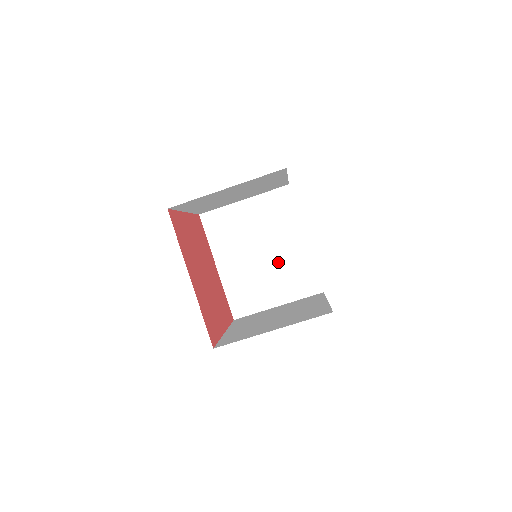
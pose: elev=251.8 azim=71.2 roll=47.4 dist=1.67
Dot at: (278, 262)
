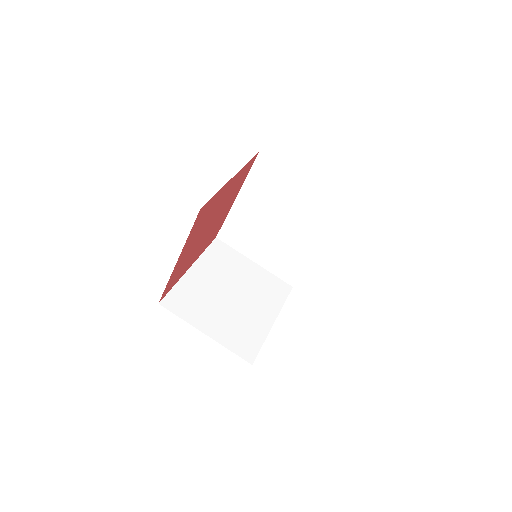
Dot at: (283, 242)
